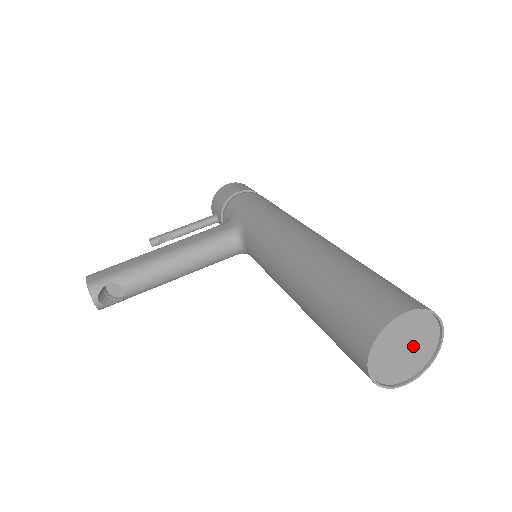
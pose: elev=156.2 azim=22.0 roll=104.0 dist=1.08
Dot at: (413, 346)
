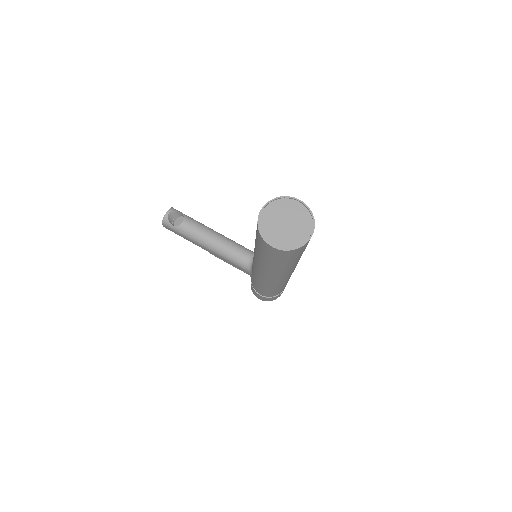
Dot at: (291, 228)
